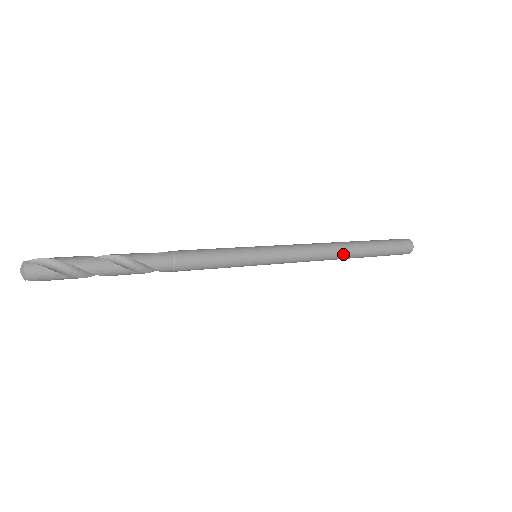
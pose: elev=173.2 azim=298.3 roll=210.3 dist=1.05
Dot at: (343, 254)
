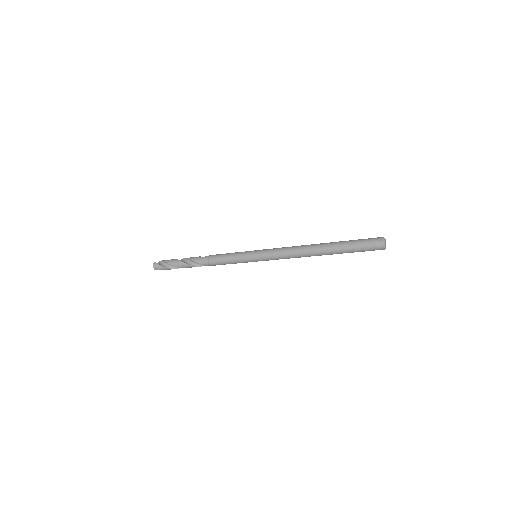
Dot at: (314, 252)
